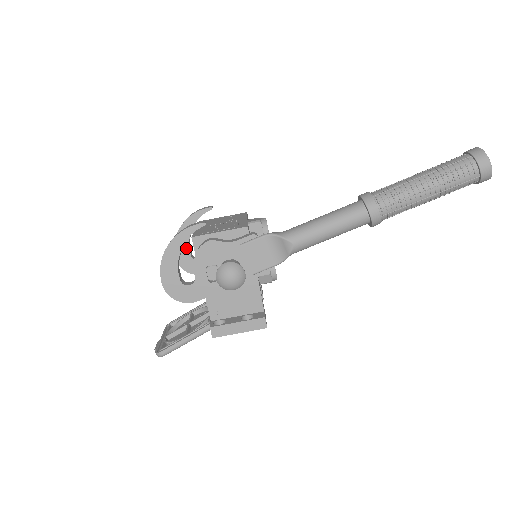
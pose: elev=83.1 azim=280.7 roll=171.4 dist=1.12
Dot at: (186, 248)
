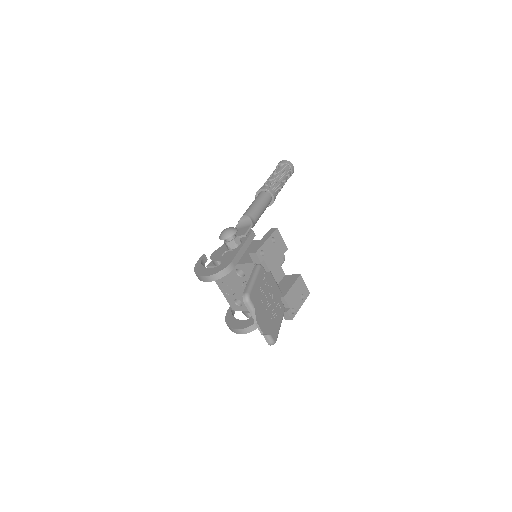
Dot at: (238, 322)
